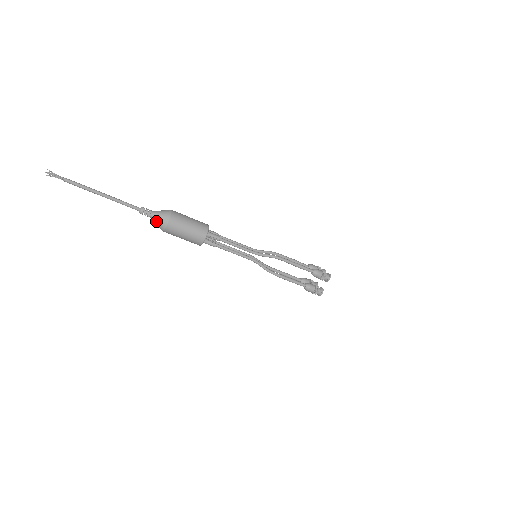
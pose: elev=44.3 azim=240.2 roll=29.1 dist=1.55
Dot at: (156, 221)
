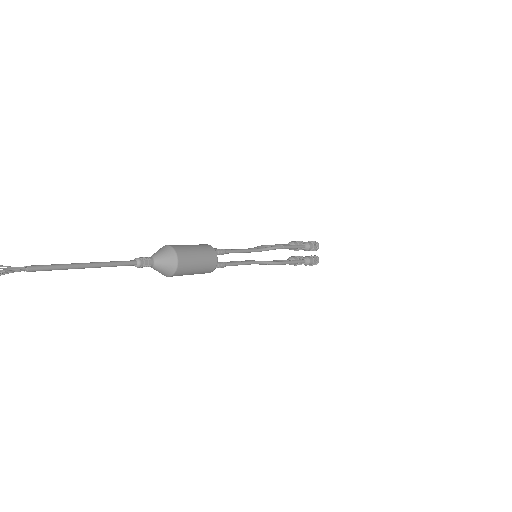
Dot at: (154, 269)
